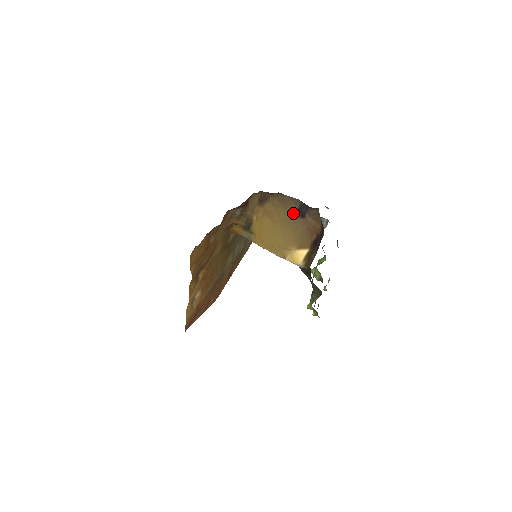
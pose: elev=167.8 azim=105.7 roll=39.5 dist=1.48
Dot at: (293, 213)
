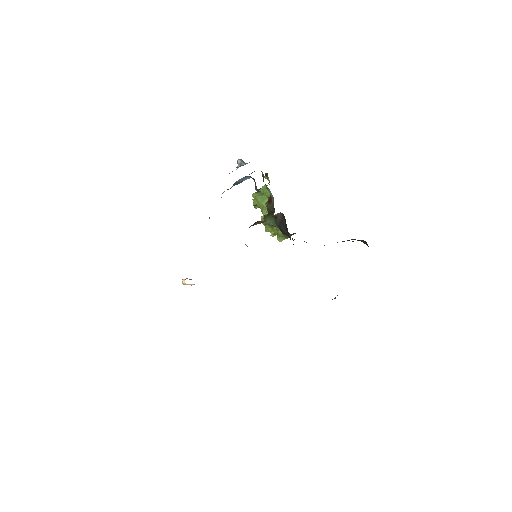
Dot at: occluded
